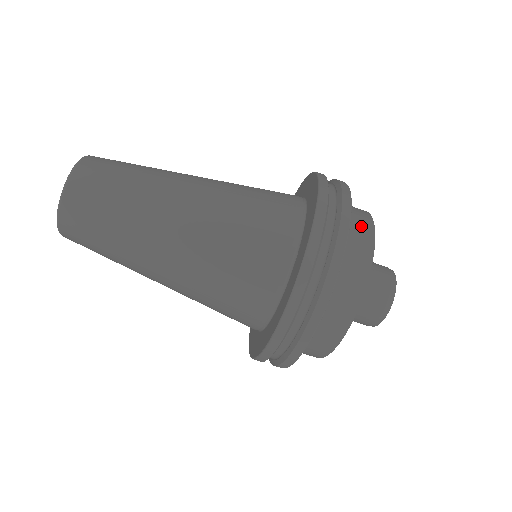
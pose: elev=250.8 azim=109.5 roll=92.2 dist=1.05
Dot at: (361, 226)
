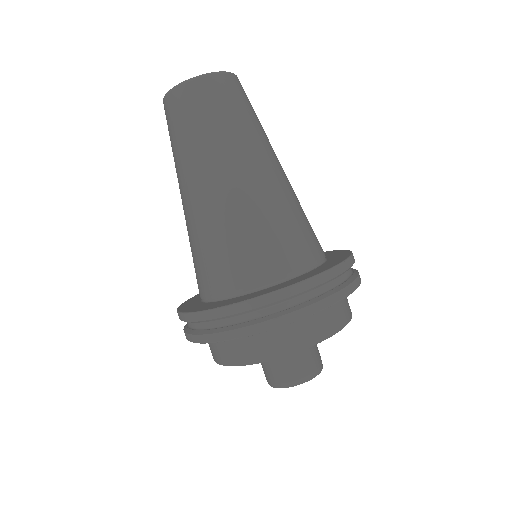
Dot at: (348, 303)
